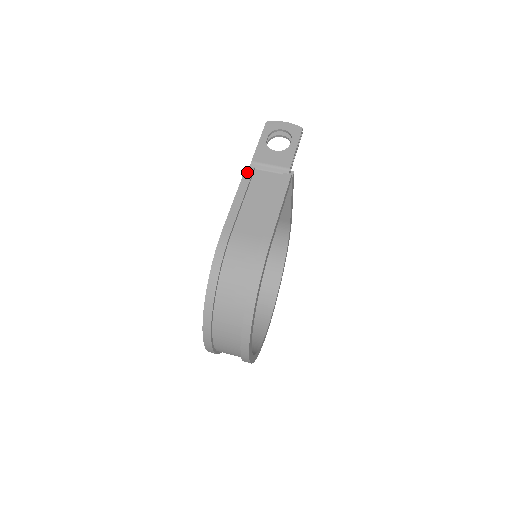
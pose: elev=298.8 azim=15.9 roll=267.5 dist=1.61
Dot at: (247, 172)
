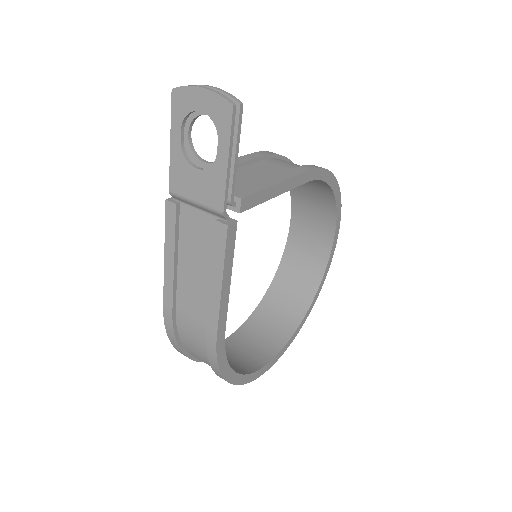
Dot at: (168, 213)
